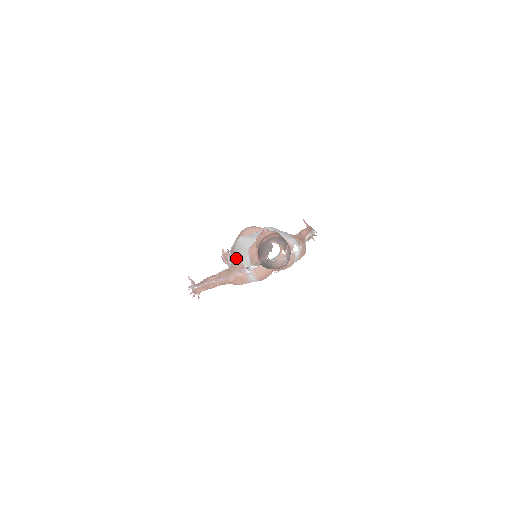
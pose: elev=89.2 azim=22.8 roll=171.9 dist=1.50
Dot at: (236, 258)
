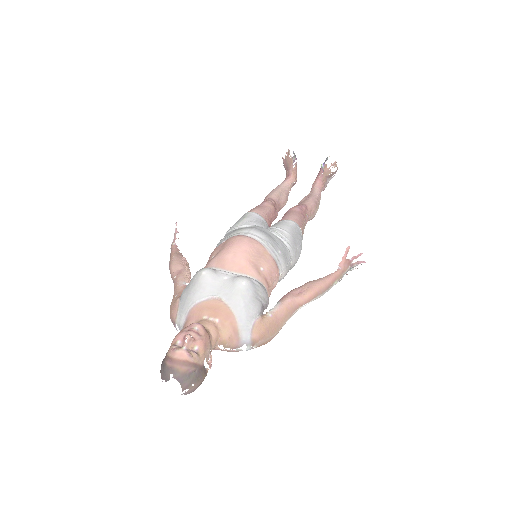
Dot at: (179, 300)
